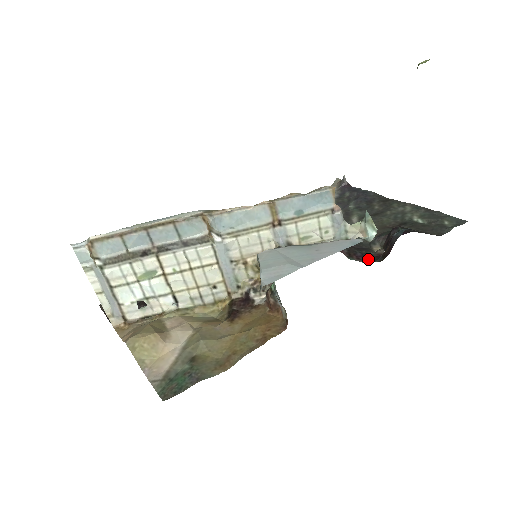
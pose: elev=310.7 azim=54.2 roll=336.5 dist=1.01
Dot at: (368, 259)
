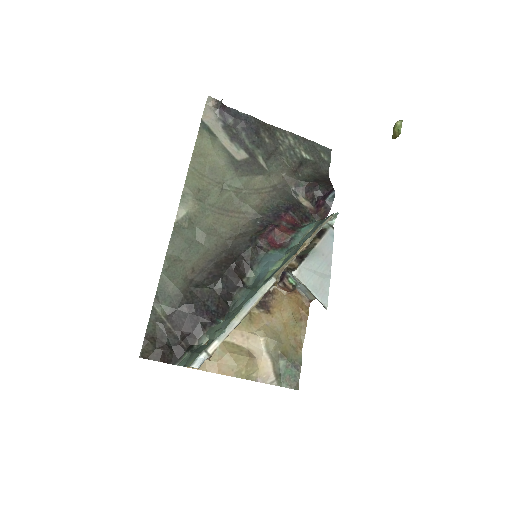
Dot at: (310, 219)
